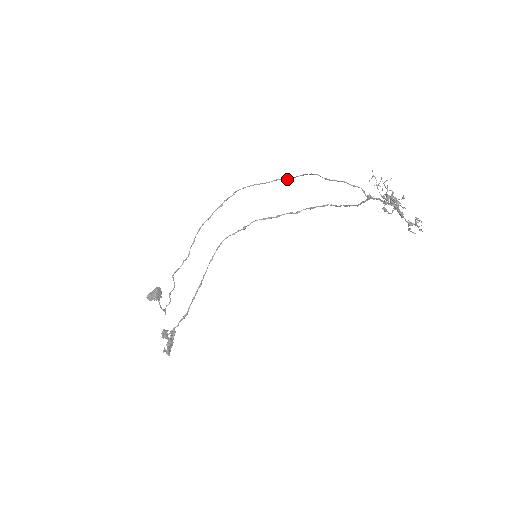
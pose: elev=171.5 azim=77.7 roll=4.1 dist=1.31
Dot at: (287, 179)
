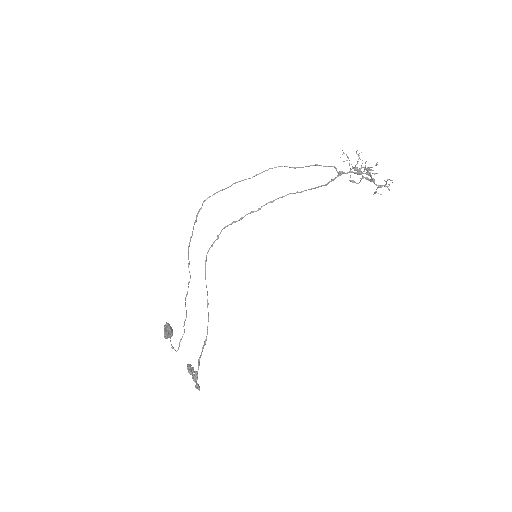
Dot at: occluded
